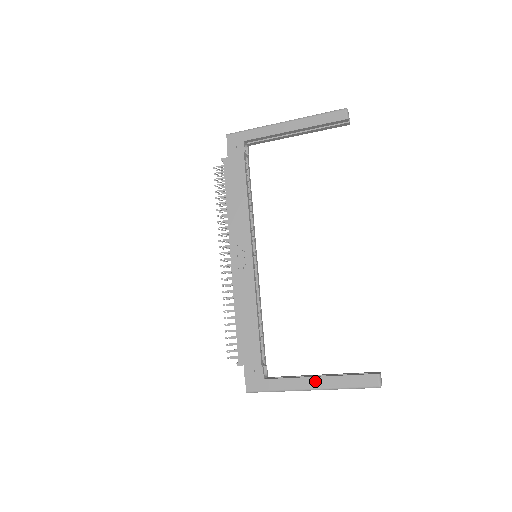
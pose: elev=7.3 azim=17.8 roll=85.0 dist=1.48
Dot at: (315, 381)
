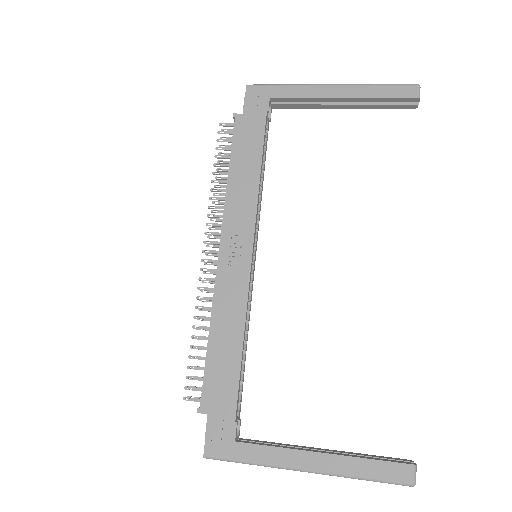
Dot at: (315, 458)
